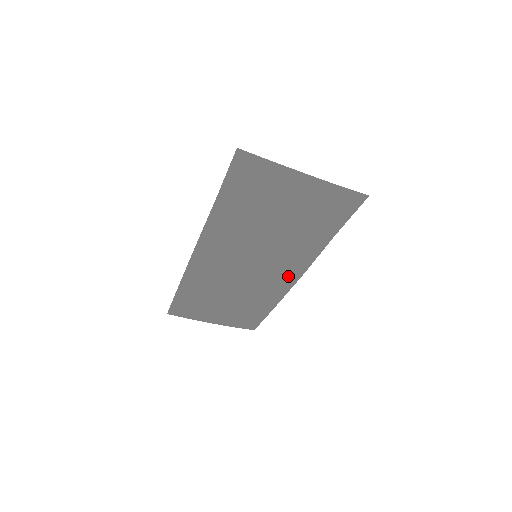
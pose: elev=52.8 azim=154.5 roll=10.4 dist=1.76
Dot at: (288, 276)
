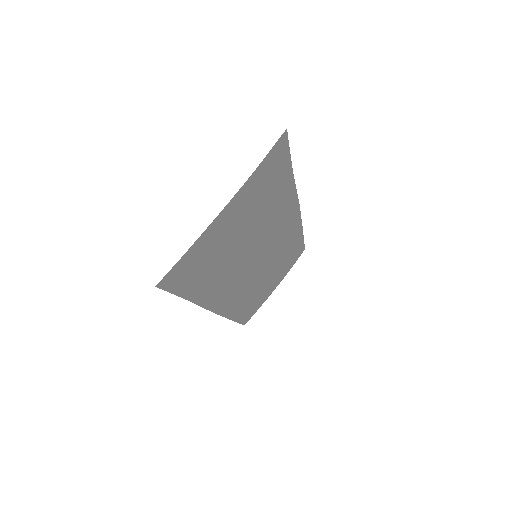
Dot at: (291, 222)
